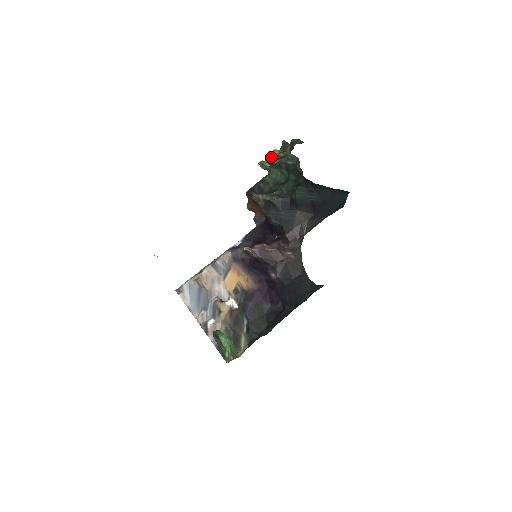
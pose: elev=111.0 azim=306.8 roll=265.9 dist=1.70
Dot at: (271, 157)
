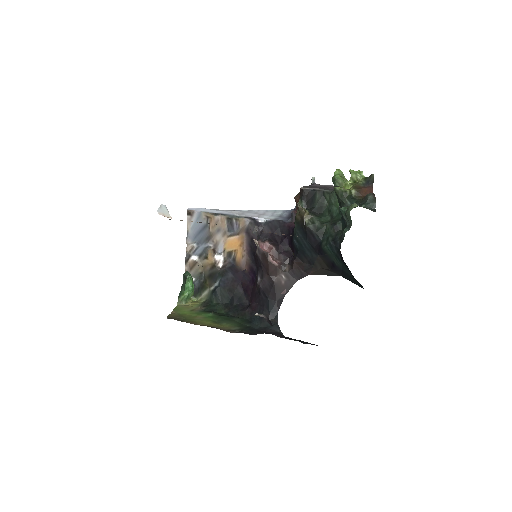
Dot at: (341, 188)
